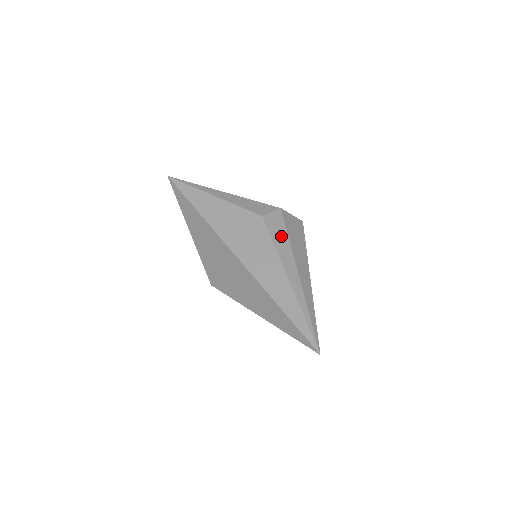
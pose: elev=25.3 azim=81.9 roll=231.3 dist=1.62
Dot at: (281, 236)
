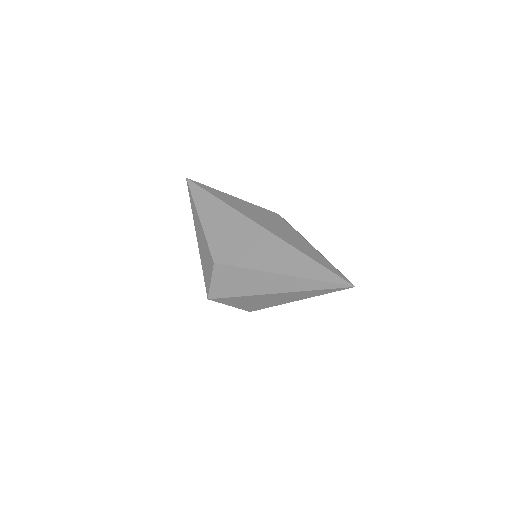
Dot at: occluded
